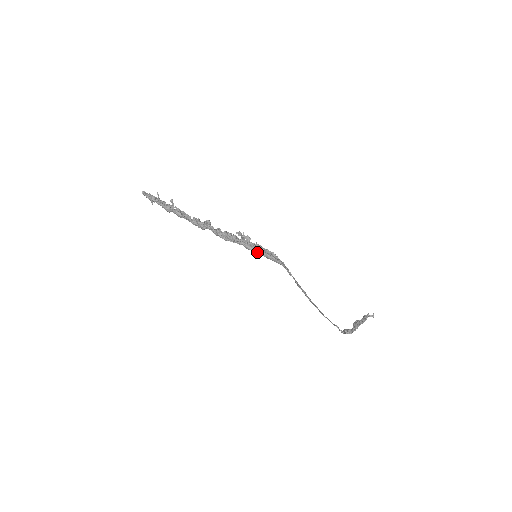
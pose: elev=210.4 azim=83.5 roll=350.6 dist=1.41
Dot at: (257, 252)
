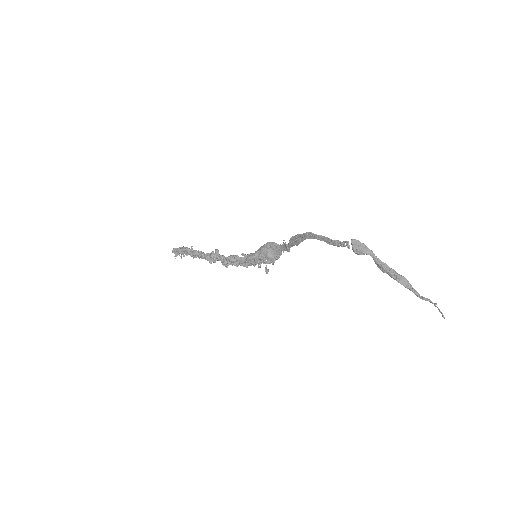
Dot at: (259, 259)
